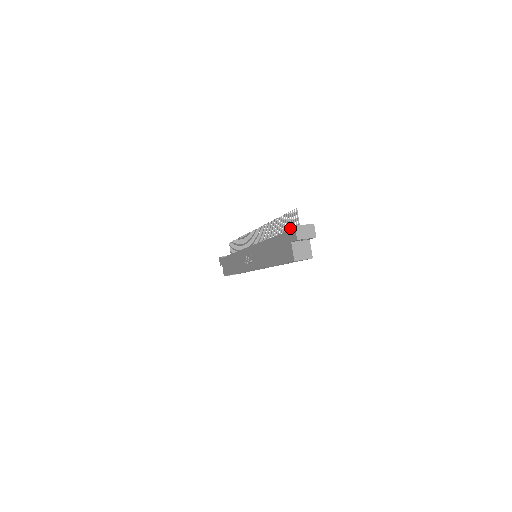
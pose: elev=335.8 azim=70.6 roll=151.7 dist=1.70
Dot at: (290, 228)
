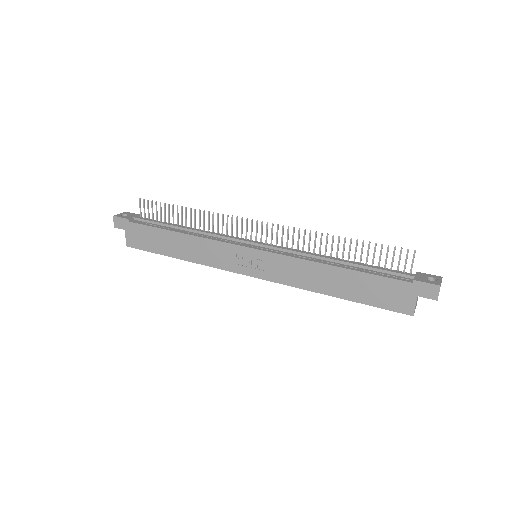
Dot at: (425, 283)
